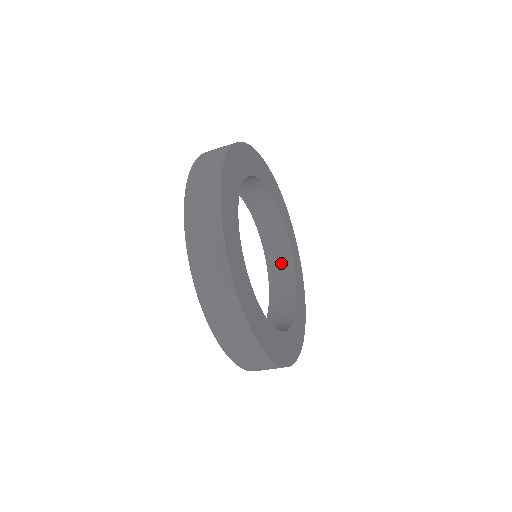
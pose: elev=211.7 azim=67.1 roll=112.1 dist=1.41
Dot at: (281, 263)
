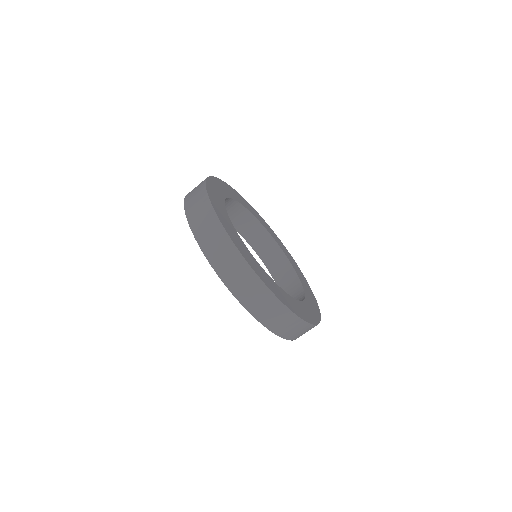
Dot at: (264, 243)
